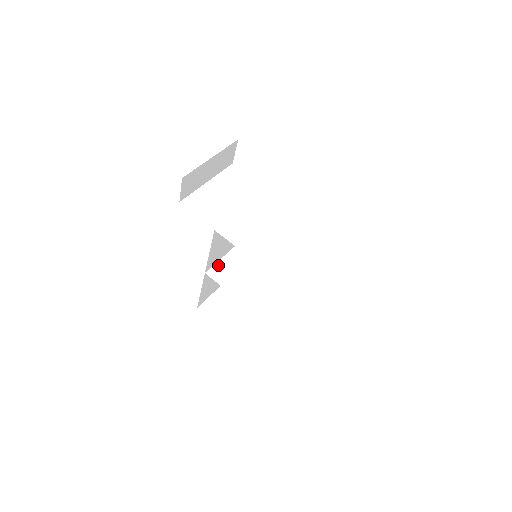
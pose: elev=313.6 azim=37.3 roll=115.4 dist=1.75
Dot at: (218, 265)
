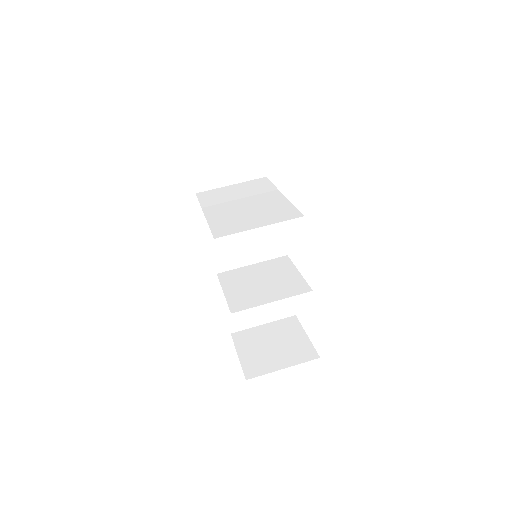
Dot at: (233, 271)
